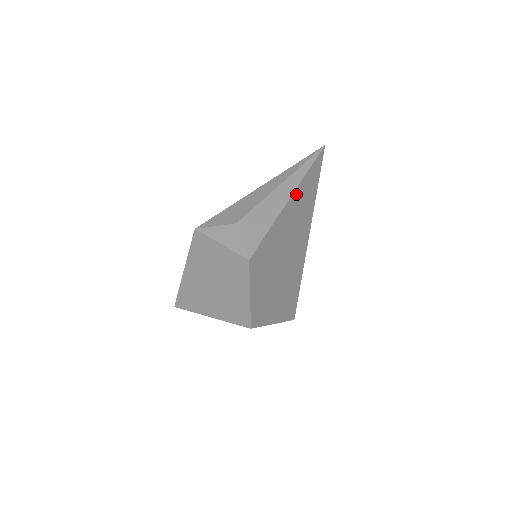
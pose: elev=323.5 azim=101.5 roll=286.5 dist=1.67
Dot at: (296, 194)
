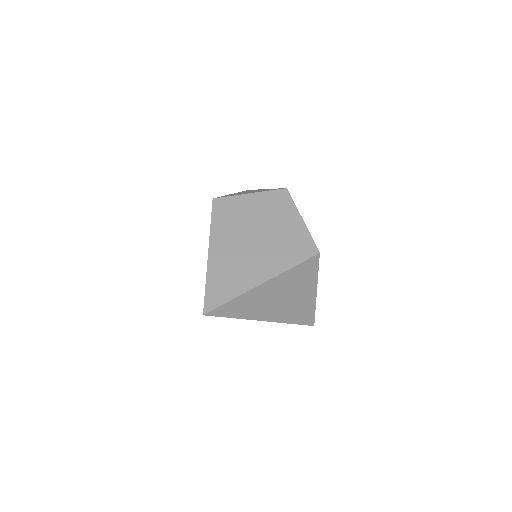
Dot at: occluded
